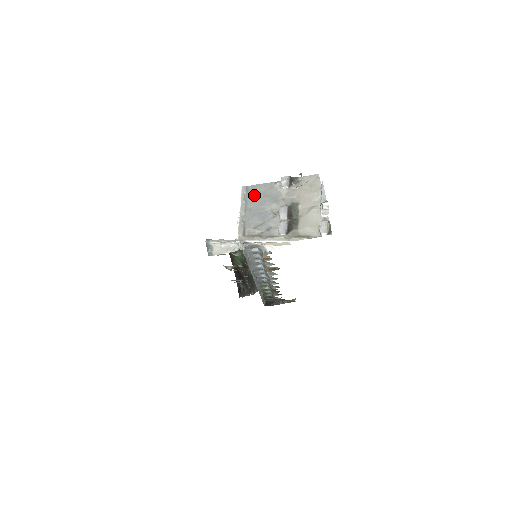
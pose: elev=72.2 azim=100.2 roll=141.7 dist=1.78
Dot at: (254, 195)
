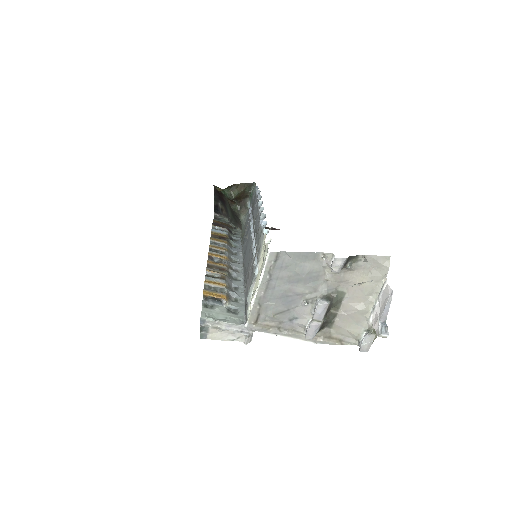
Dot at: (285, 268)
